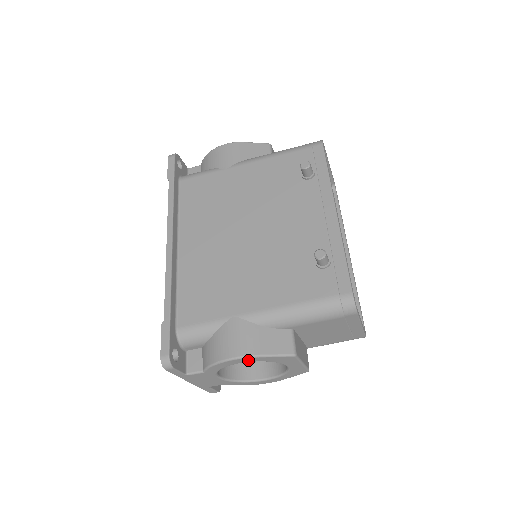
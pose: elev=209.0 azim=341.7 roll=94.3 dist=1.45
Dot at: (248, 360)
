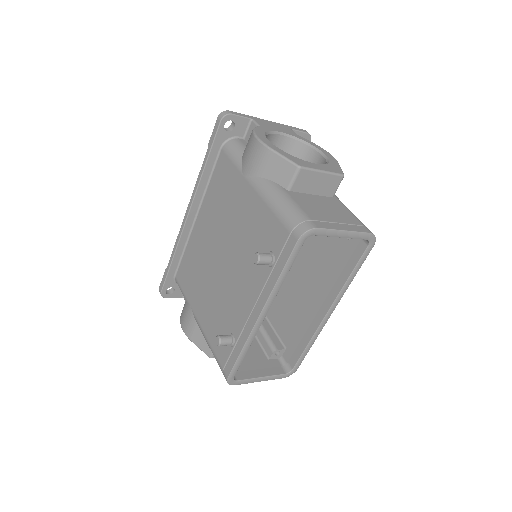
Dot at: occluded
